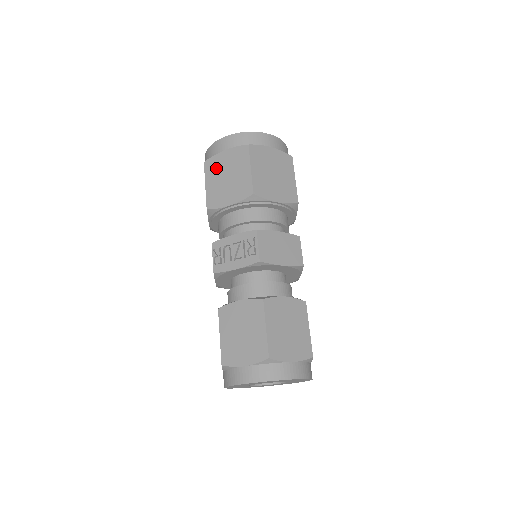
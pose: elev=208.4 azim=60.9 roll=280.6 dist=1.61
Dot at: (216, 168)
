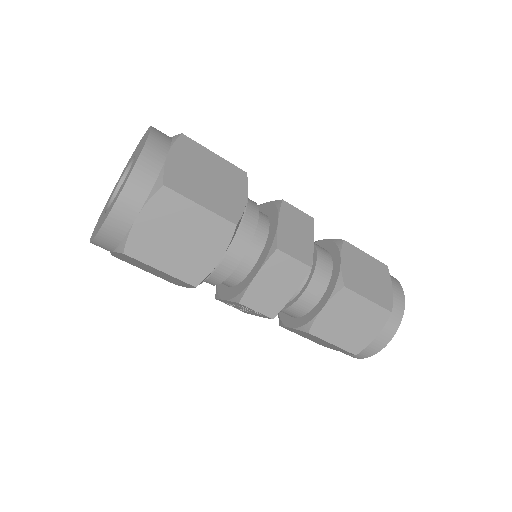
Dot at: occluded
